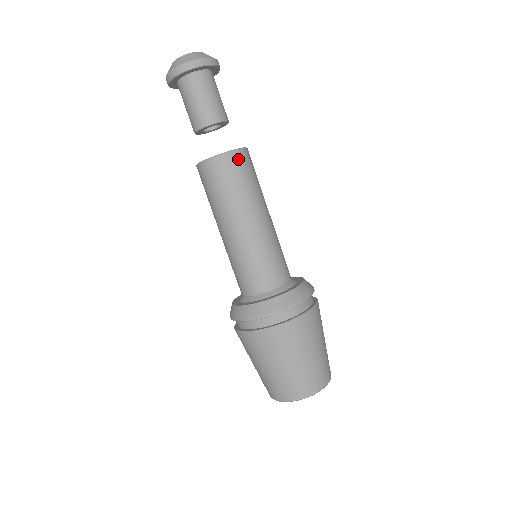
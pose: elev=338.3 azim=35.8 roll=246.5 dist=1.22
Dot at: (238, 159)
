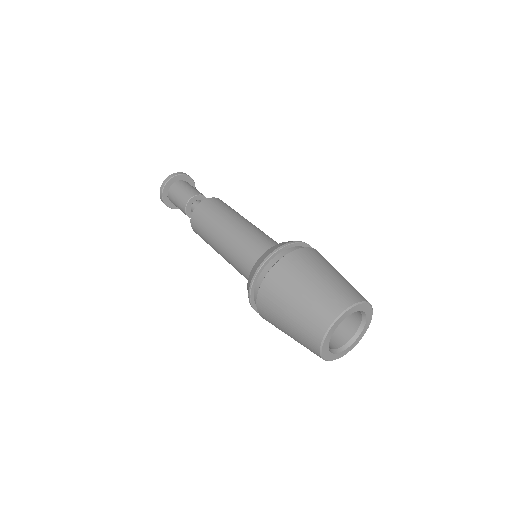
Dot at: (214, 201)
